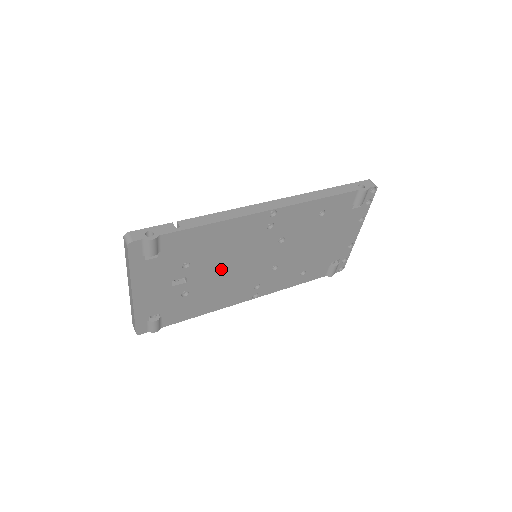
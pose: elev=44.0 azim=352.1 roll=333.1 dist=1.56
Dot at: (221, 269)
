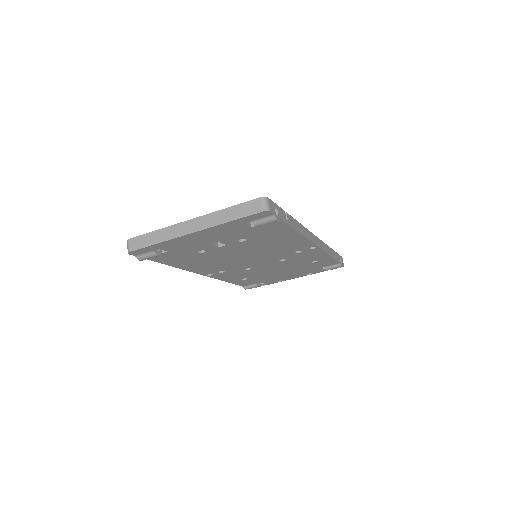
Dot at: (241, 253)
